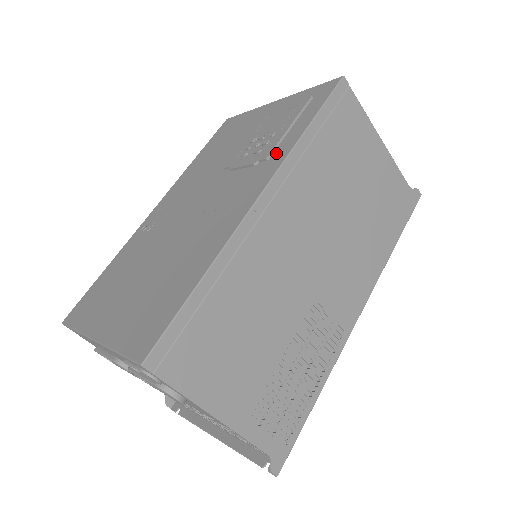
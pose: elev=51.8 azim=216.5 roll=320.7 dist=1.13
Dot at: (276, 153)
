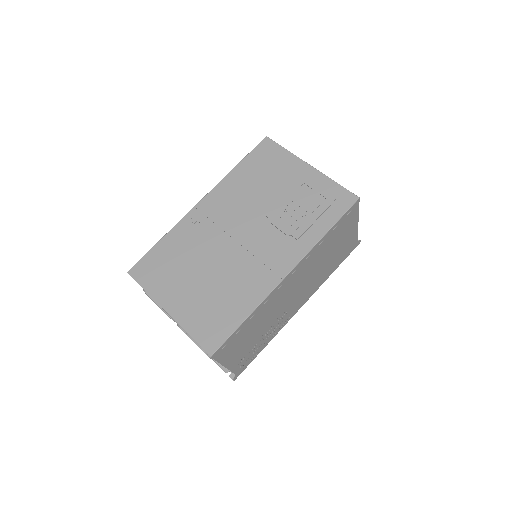
Dot at: (304, 239)
